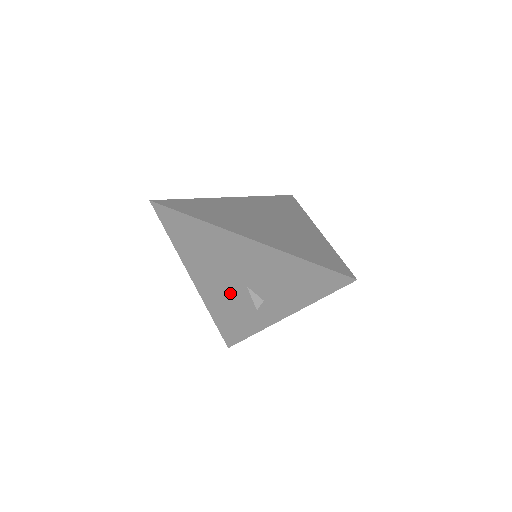
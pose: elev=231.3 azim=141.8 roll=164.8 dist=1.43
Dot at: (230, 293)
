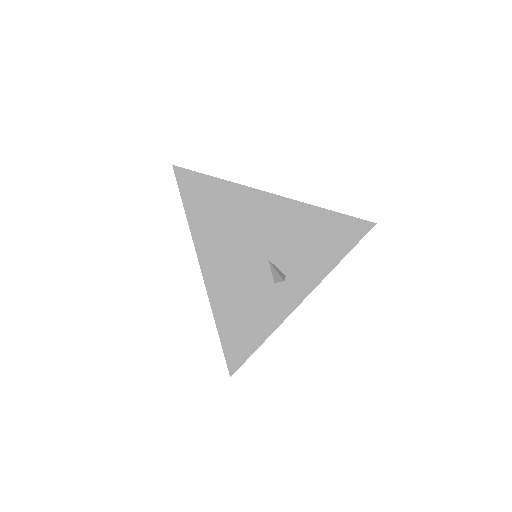
Dot at: (247, 276)
